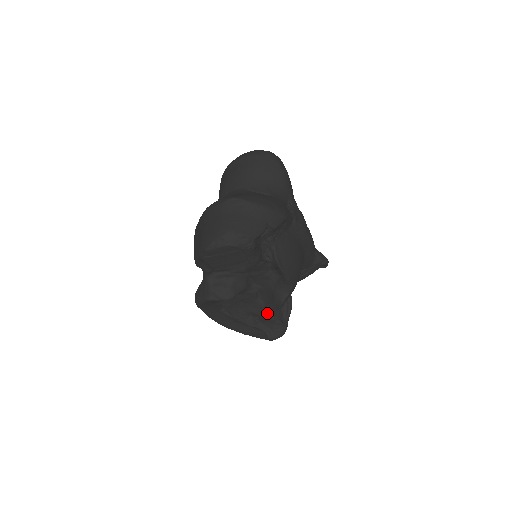
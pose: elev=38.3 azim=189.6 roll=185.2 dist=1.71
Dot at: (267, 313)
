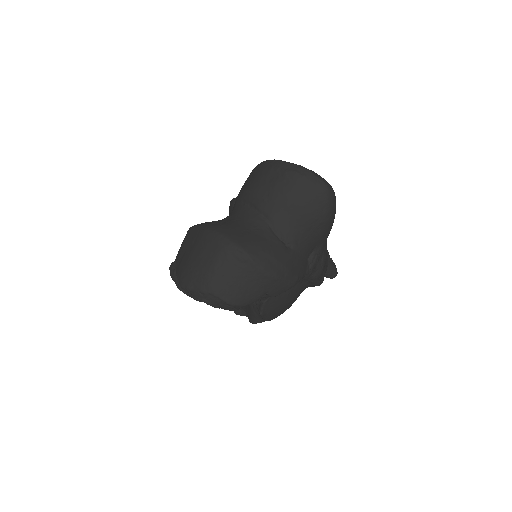
Dot at: occluded
